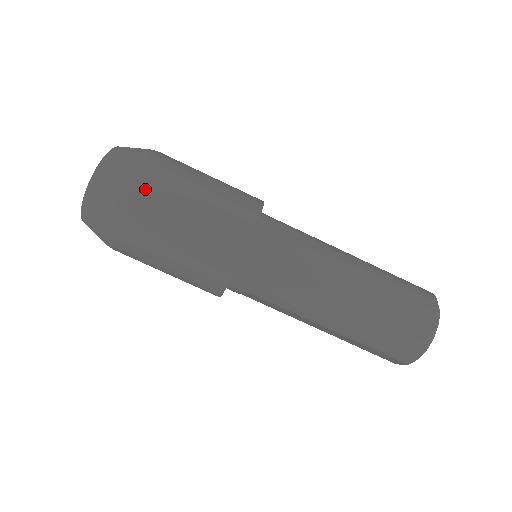
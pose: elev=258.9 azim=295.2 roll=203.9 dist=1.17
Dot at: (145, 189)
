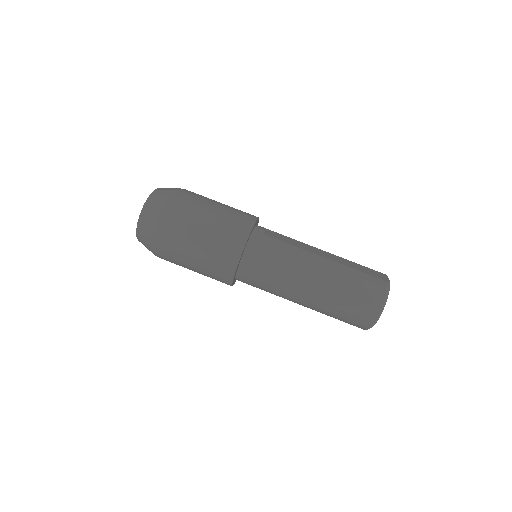
Dot at: (167, 237)
